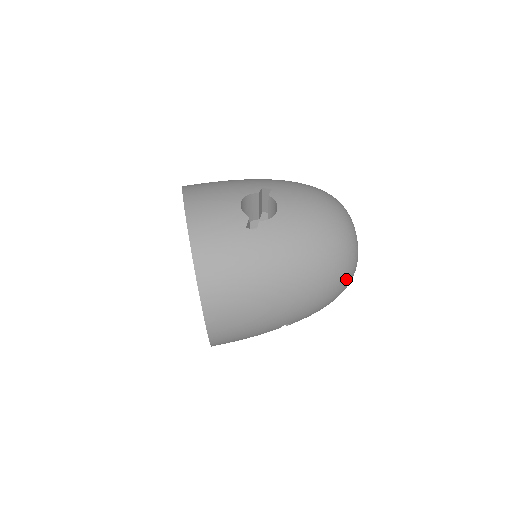
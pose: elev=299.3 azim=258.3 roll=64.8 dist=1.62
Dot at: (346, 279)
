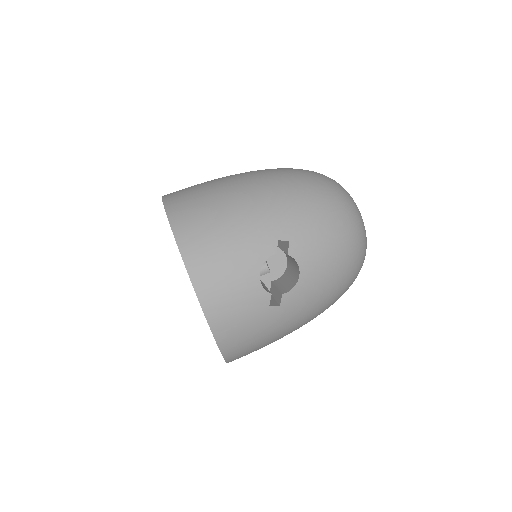
Dot at: occluded
